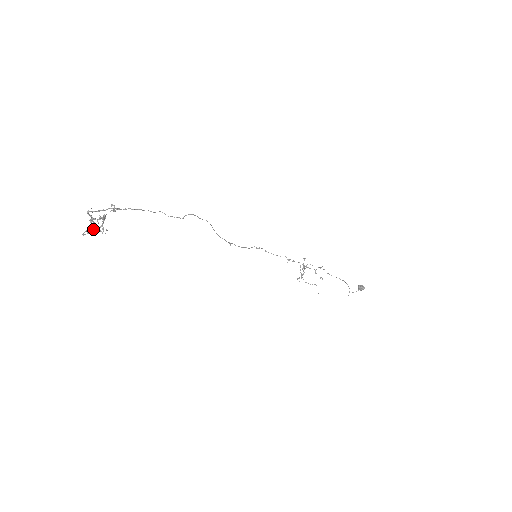
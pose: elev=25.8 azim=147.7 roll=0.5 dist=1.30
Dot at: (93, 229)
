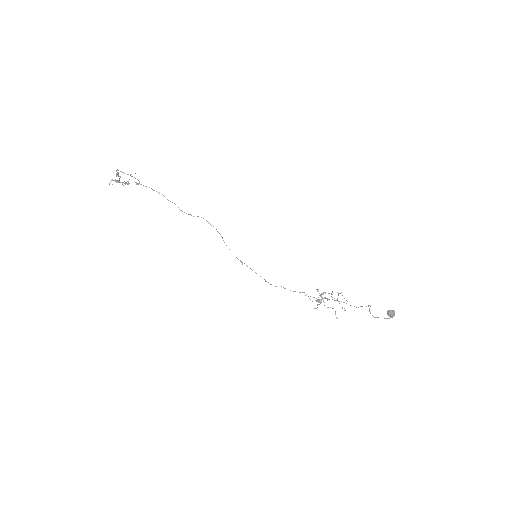
Dot at: (116, 180)
